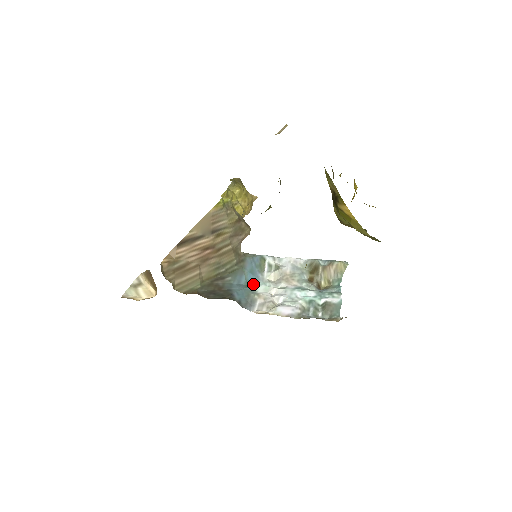
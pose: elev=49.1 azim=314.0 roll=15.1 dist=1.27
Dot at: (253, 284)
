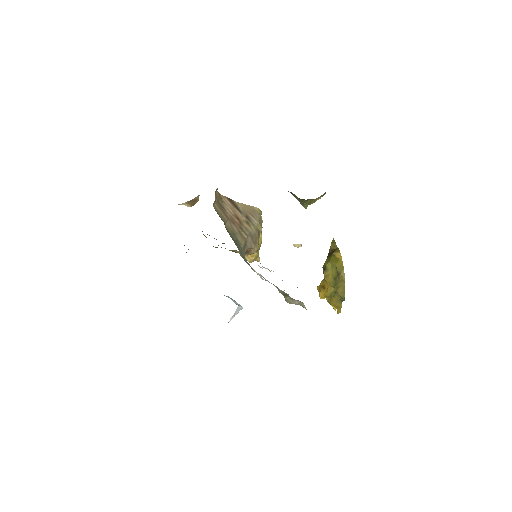
Dot at: (246, 262)
